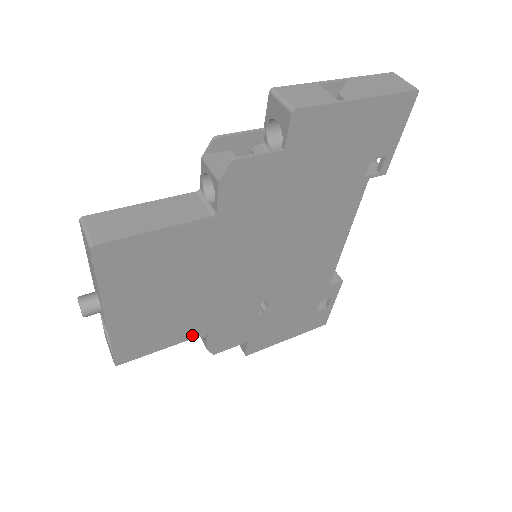
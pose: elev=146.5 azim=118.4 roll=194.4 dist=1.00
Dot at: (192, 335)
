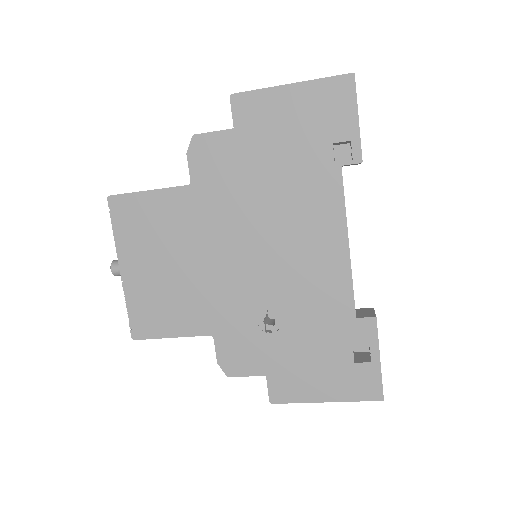
Dot at: (197, 330)
